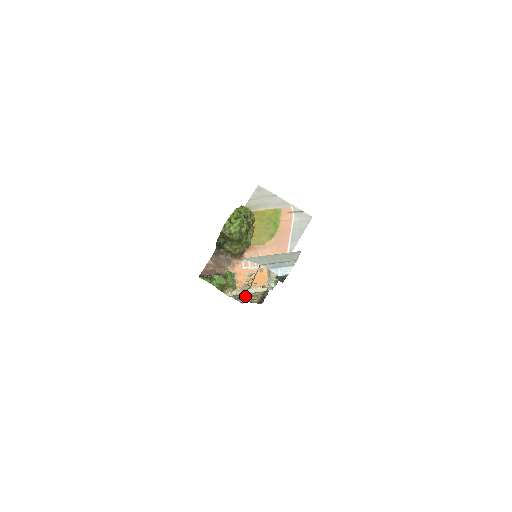
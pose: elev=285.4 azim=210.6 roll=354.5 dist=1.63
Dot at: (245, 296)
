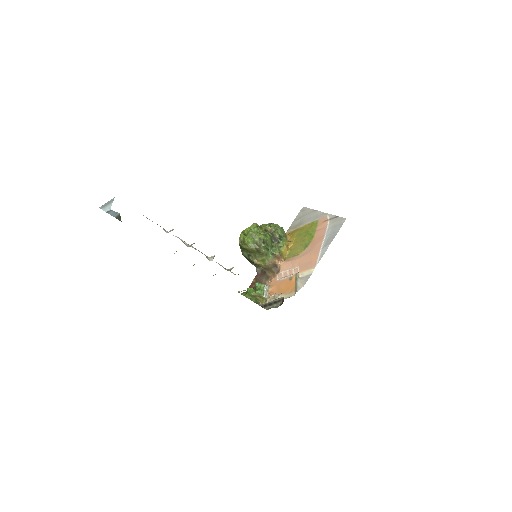
Dot at: (270, 303)
